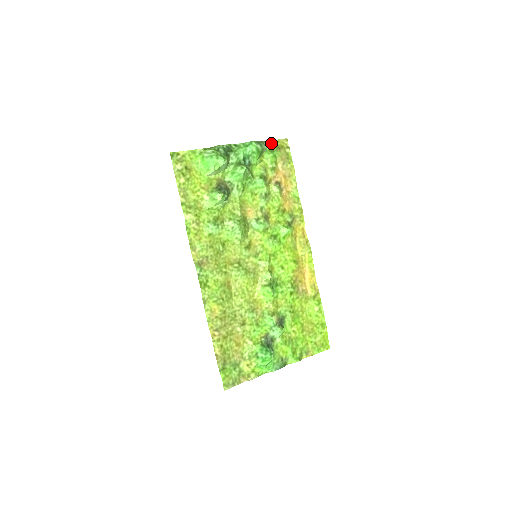
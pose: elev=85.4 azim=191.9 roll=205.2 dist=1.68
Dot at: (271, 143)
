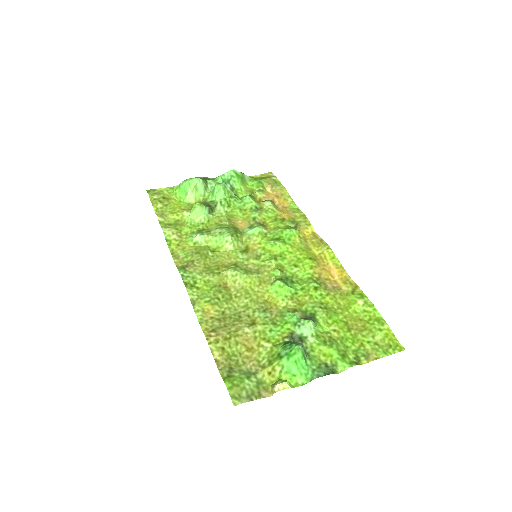
Dot at: (255, 177)
